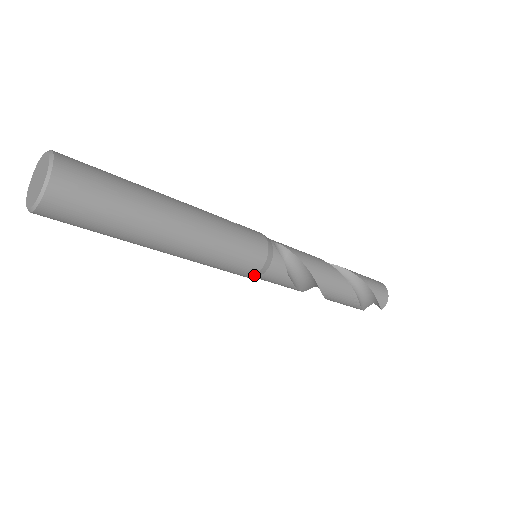
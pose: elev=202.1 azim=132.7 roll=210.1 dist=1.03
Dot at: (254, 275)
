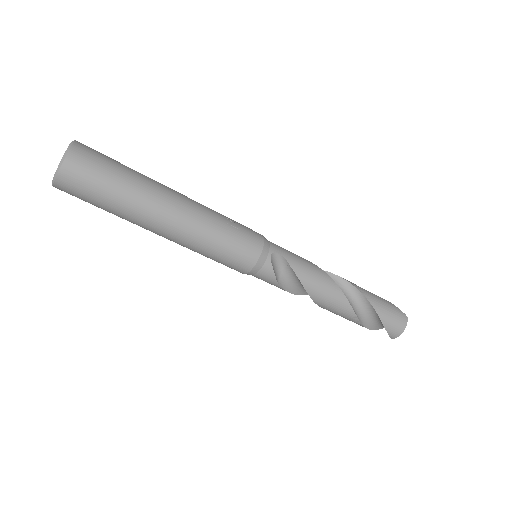
Dot at: (243, 273)
